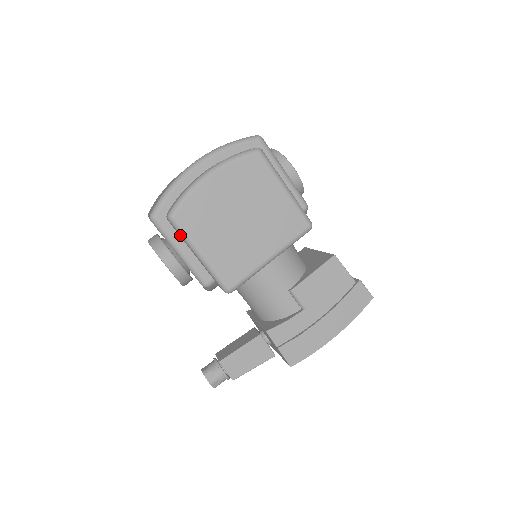
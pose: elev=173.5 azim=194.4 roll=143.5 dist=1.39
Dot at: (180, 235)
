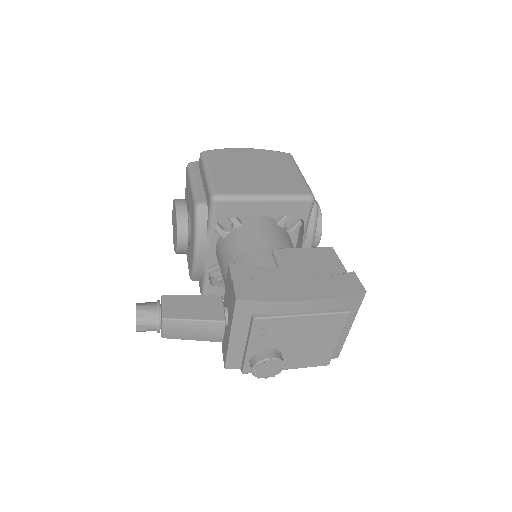
Dot at: (202, 163)
